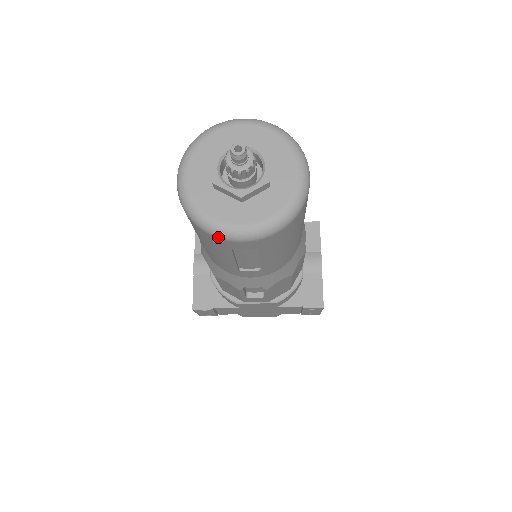
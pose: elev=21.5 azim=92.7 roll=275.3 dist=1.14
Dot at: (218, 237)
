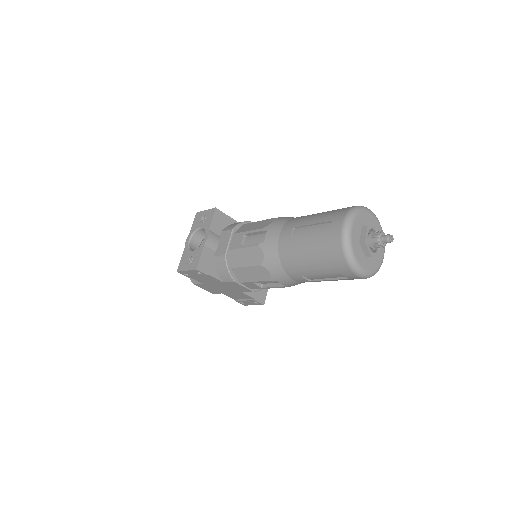
Dot at: (351, 268)
